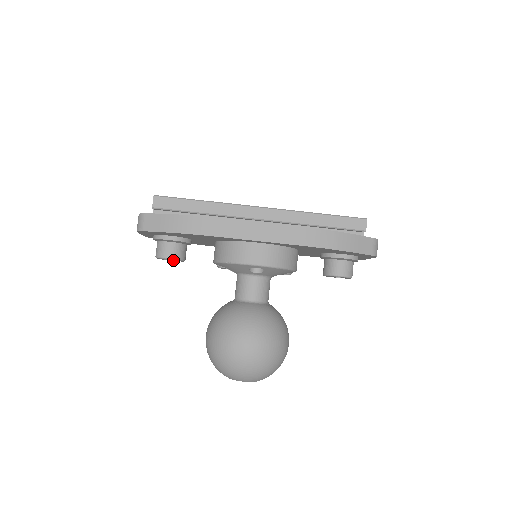
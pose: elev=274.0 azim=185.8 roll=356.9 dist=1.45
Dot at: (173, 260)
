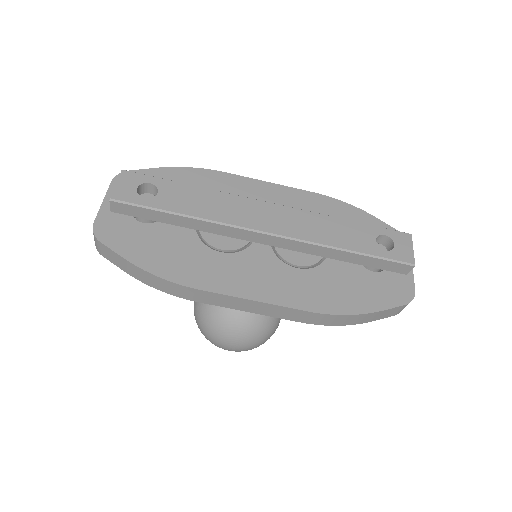
Dot at: occluded
